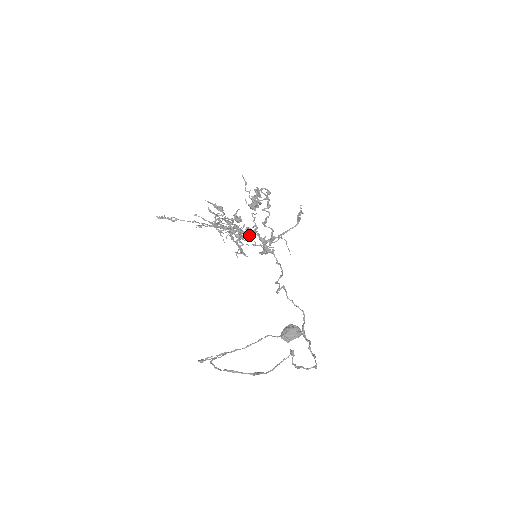
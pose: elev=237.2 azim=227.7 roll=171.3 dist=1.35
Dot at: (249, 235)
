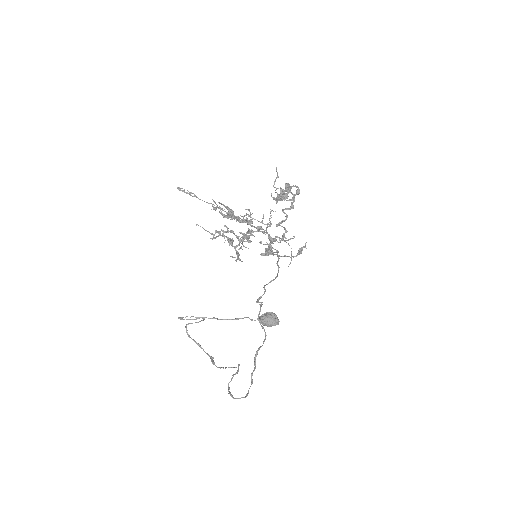
Dot at: (264, 224)
